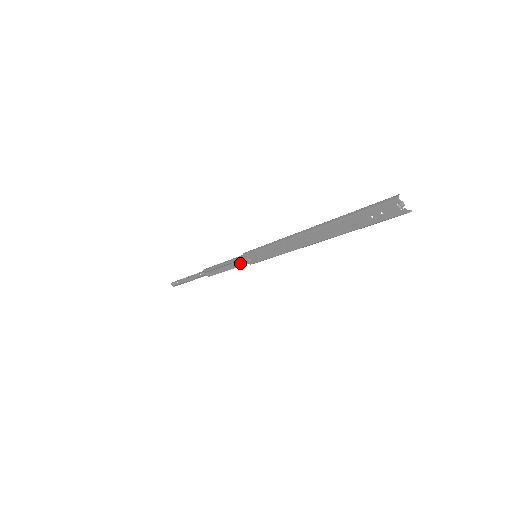
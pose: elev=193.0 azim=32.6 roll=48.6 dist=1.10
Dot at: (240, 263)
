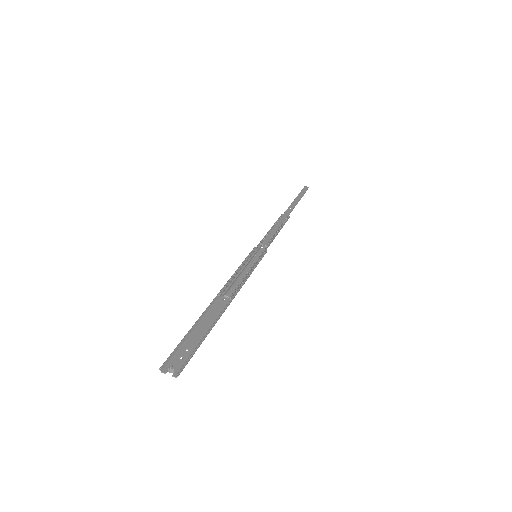
Dot at: (267, 244)
